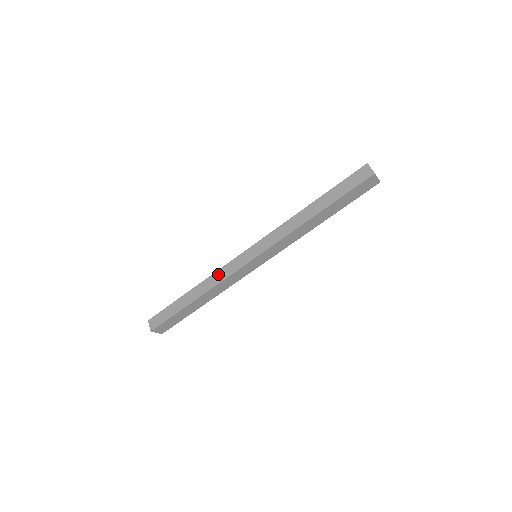
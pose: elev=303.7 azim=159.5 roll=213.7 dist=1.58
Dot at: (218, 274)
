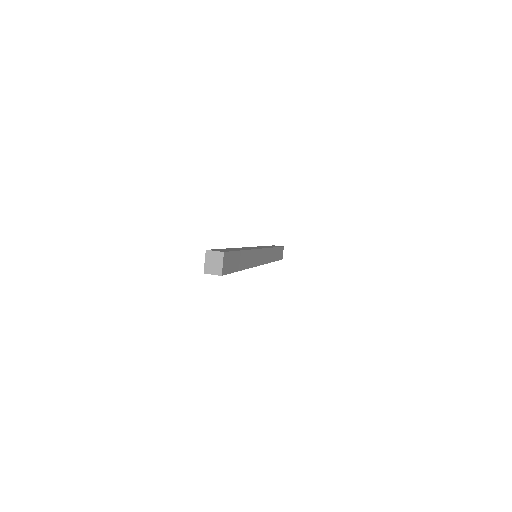
Dot at: occluded
